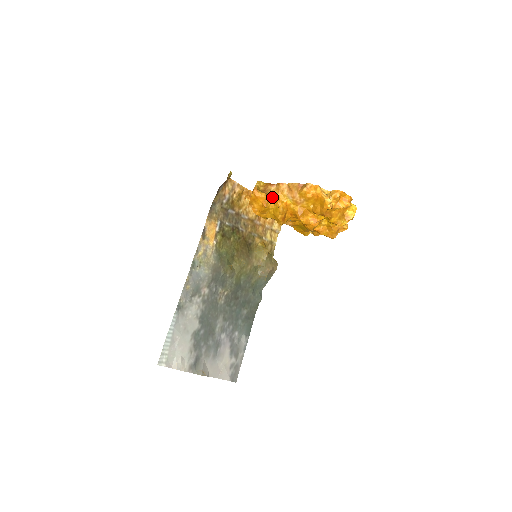
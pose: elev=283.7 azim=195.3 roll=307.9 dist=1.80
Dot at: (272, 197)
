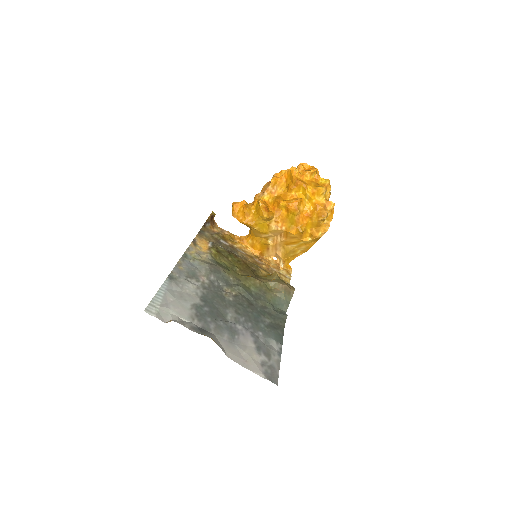
Dot at: (251, 205)
